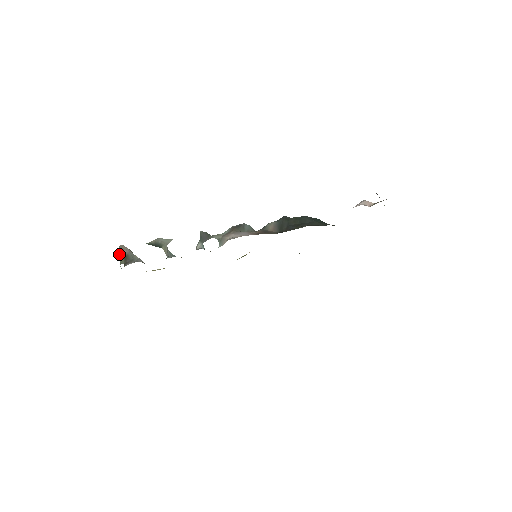
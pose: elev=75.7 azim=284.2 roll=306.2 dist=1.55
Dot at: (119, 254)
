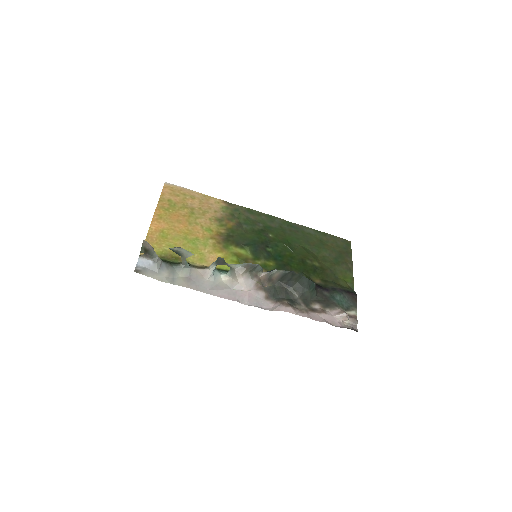
Dot at: (141, 247)
